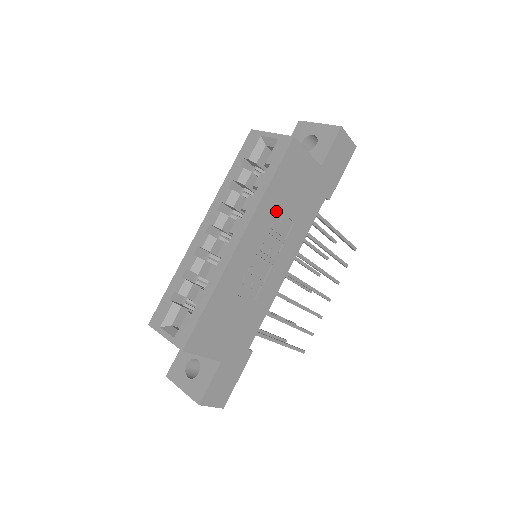
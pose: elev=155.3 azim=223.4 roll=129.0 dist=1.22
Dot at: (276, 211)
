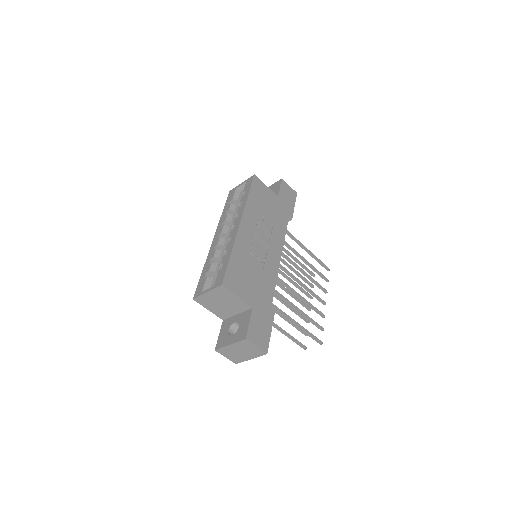
Dot at: (258, 213)
